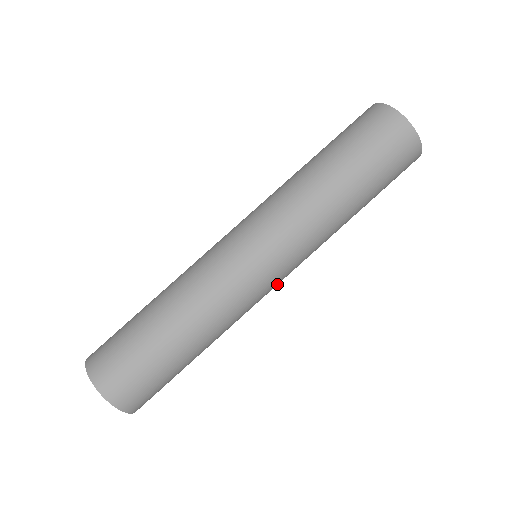
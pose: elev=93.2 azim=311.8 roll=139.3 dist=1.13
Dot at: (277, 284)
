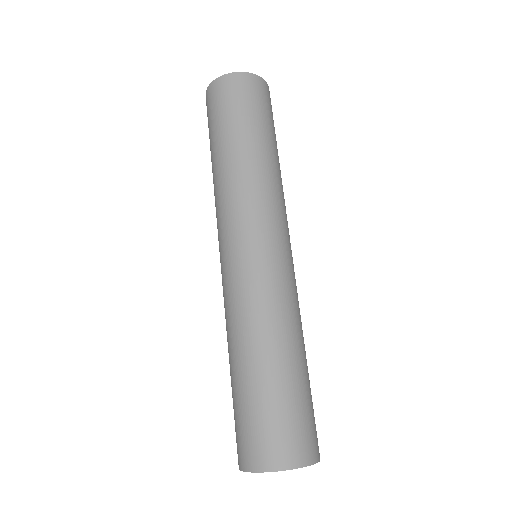
Dot at: (272, 248)
